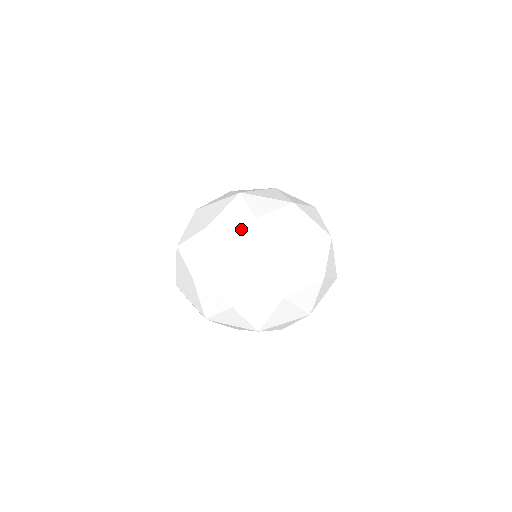
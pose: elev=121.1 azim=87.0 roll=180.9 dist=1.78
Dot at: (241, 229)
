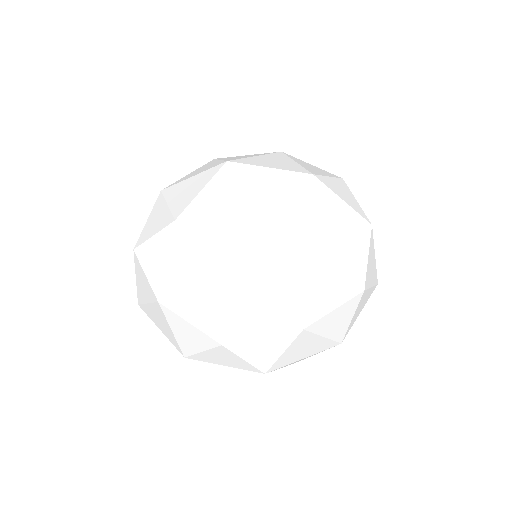
Dot at: (231, 222)
